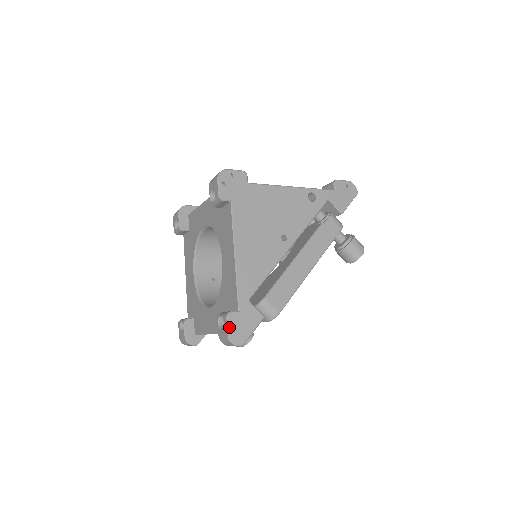
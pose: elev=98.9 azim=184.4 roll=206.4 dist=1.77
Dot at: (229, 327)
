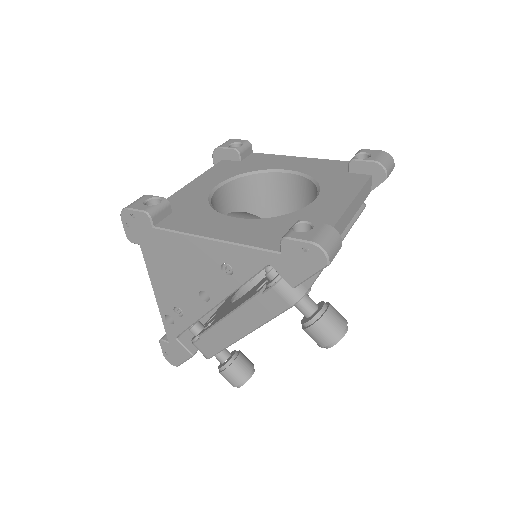
Dot at: (374, 151)
